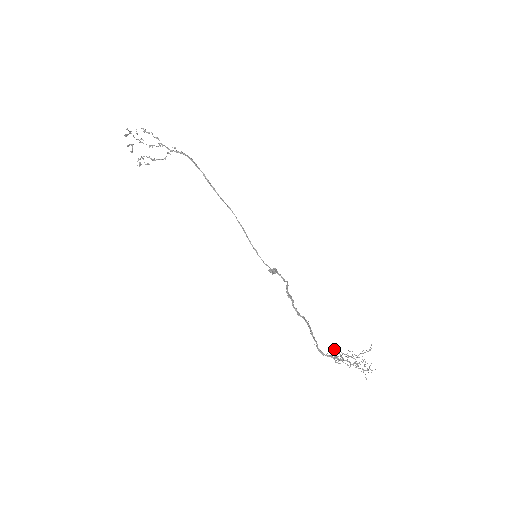
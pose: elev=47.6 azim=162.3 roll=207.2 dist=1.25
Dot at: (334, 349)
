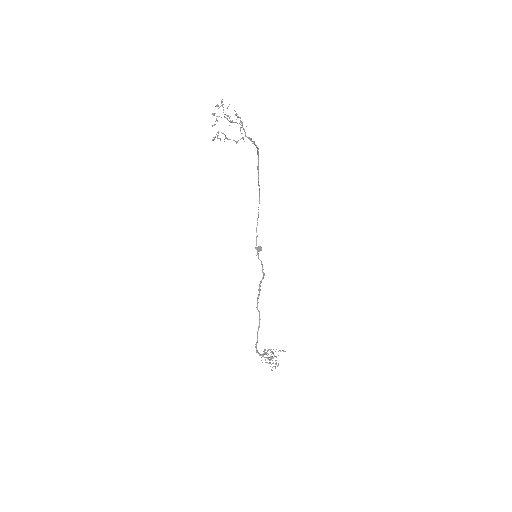
Dot at: (266, 352)
